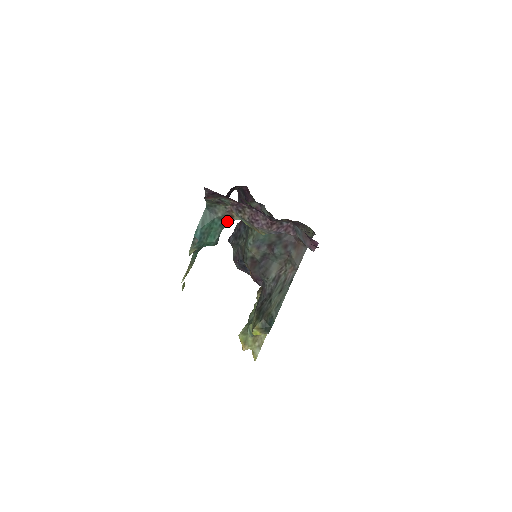
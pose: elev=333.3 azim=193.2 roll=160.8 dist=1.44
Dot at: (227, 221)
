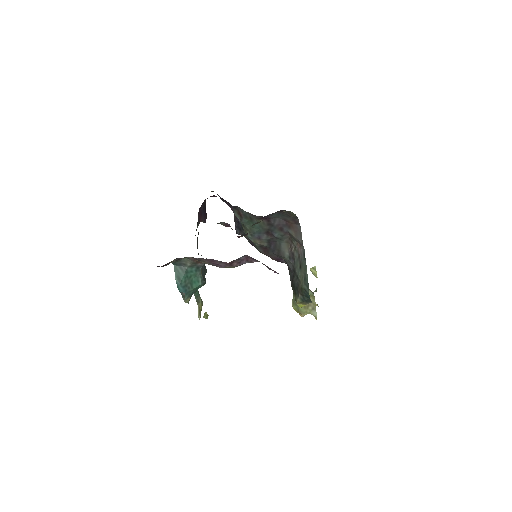
Dot at: (199, 265)
